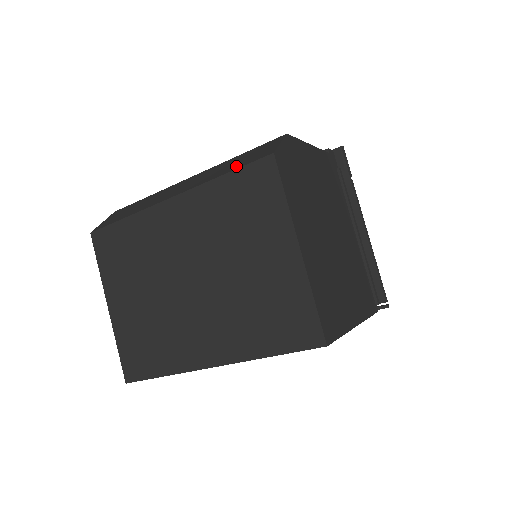
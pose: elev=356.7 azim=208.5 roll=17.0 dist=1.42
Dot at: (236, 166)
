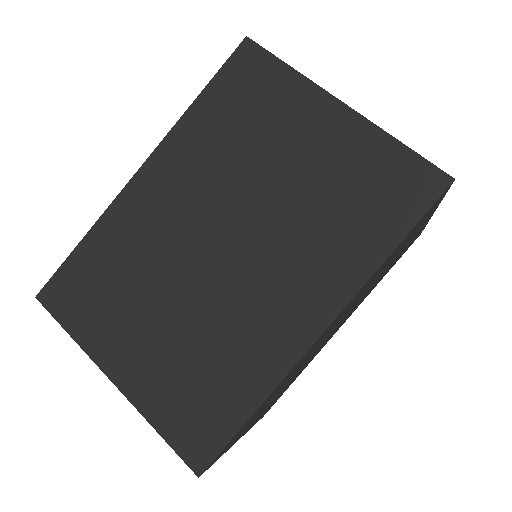
Dot at: occluded
